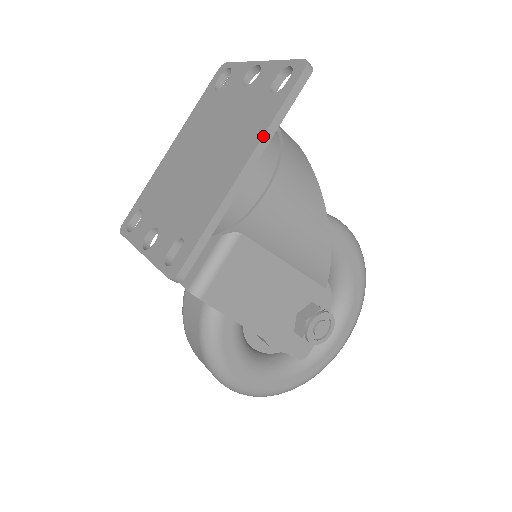
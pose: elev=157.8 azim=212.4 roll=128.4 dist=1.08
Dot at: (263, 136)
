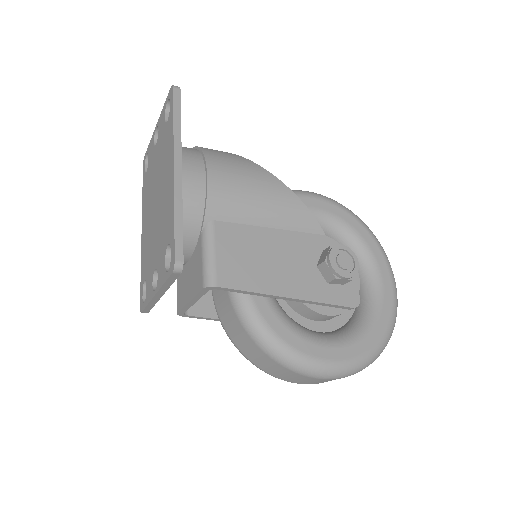
Dot at: (174, 139)
